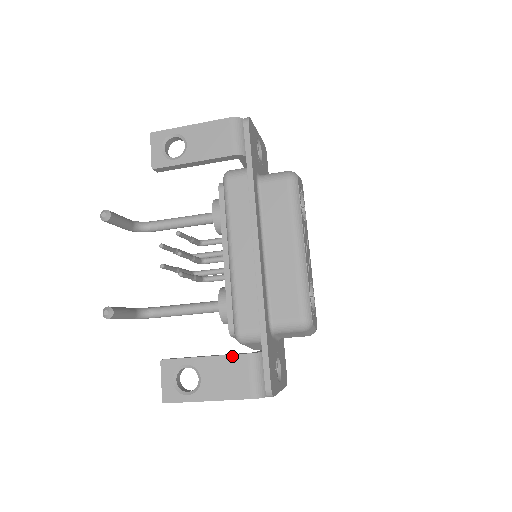
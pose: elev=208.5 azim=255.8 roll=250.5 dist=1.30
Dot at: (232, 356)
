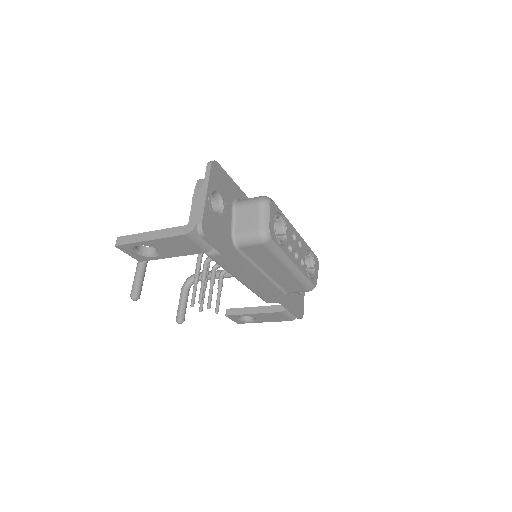
Dot at: (270, 313)
